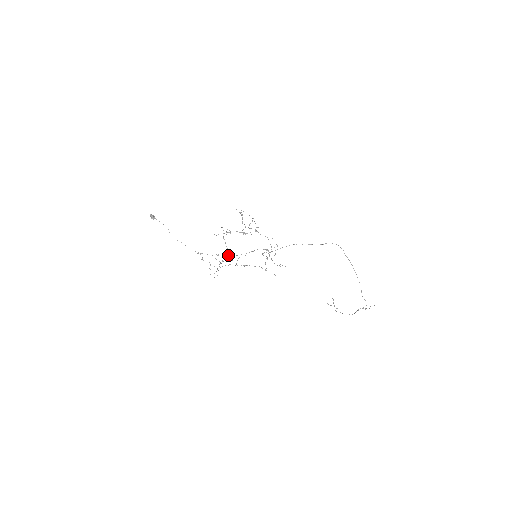
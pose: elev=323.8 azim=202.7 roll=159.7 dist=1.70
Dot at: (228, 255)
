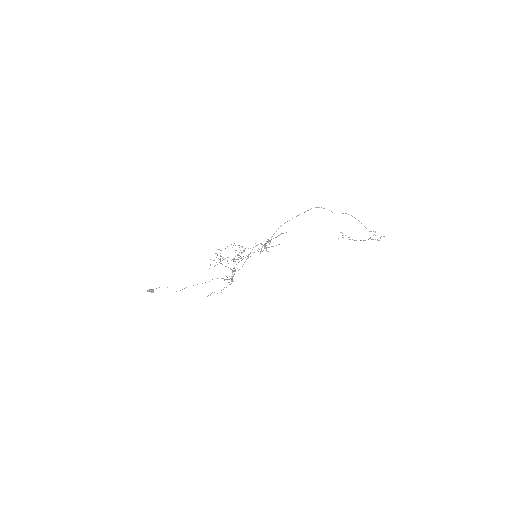
Dot at: (233, 271)
